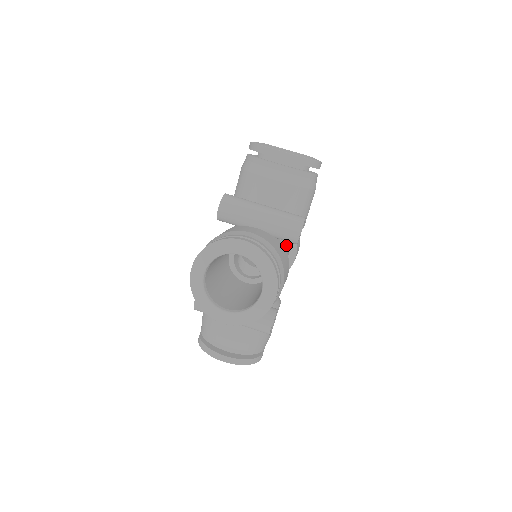
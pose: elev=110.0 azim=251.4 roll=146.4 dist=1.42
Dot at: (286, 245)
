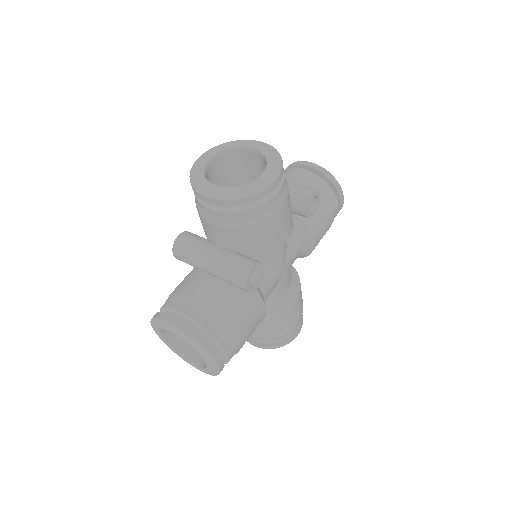
Dot at: (292, 244)
